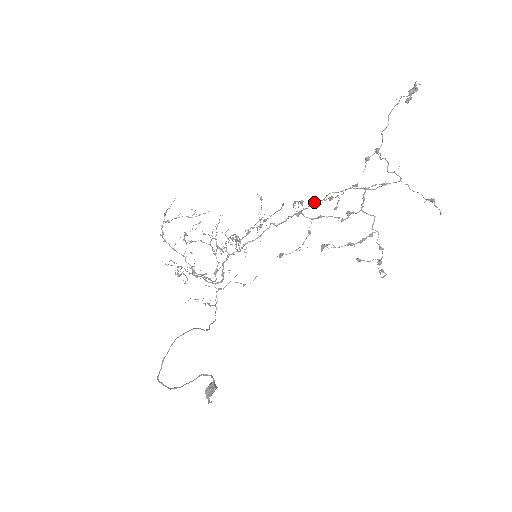
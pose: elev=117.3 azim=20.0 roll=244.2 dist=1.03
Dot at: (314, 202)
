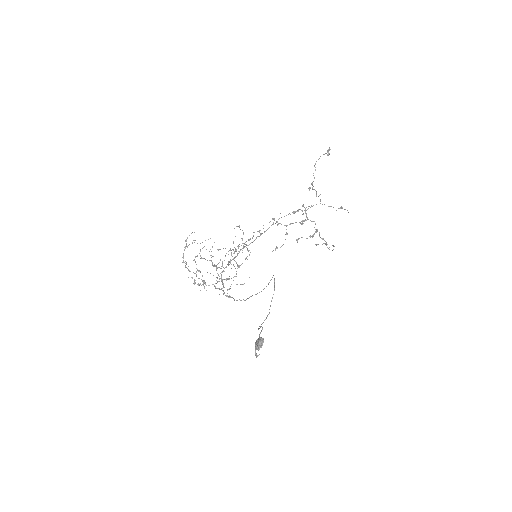
Dot at: (271, 225)
